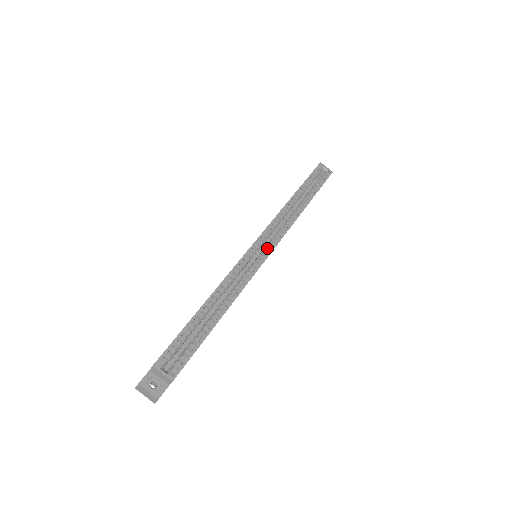
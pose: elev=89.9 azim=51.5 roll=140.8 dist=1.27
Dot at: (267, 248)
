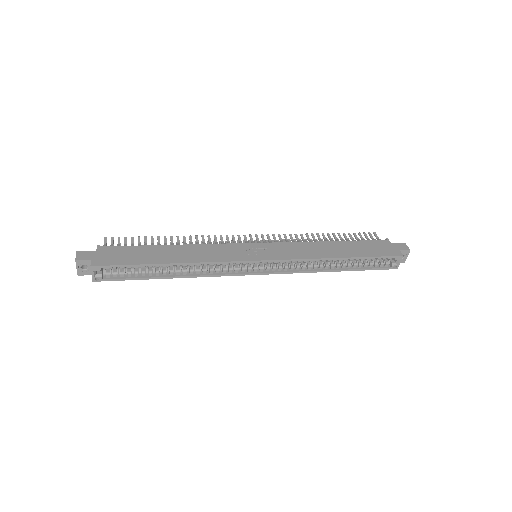
Dot at: (262, 269)
